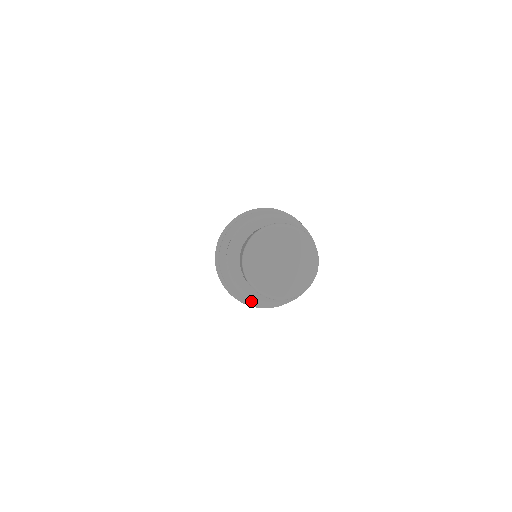
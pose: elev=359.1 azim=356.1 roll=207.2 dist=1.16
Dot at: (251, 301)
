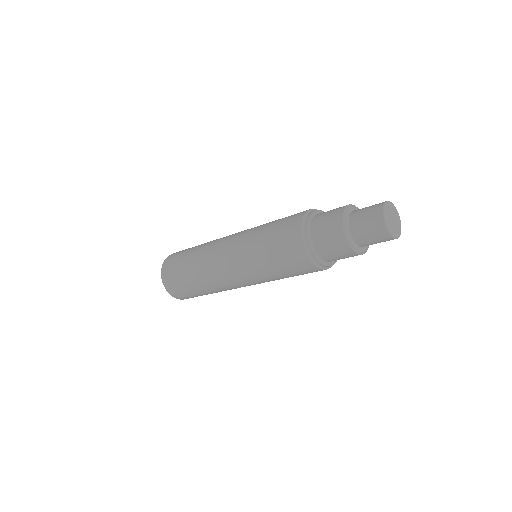
Dot at: (330, 265)
